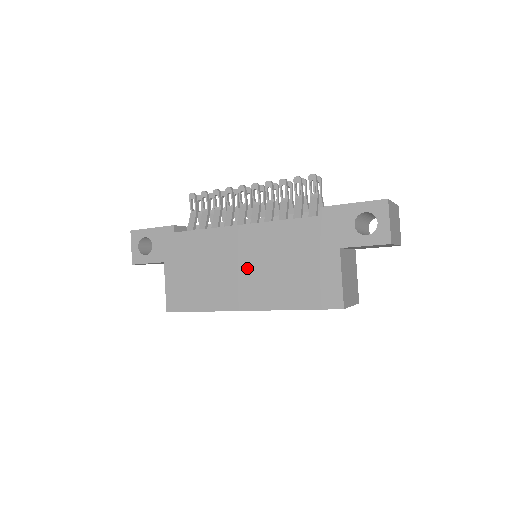
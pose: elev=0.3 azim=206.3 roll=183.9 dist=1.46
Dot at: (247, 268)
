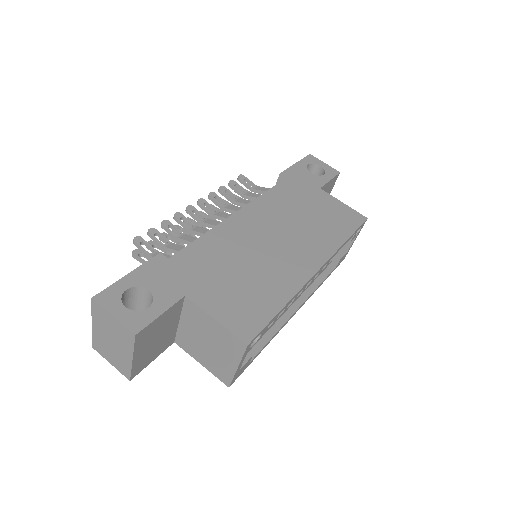
Dot at: (279, 238)
